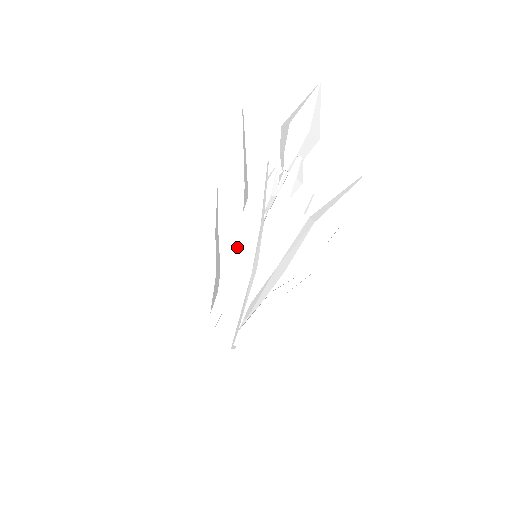
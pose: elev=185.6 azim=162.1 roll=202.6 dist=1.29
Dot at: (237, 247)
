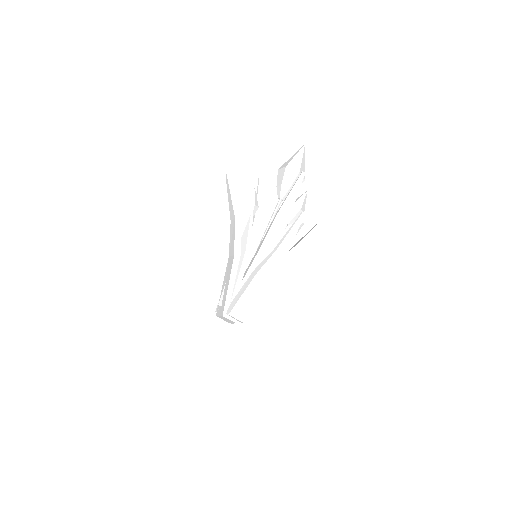
Dot at: (230, 242)
